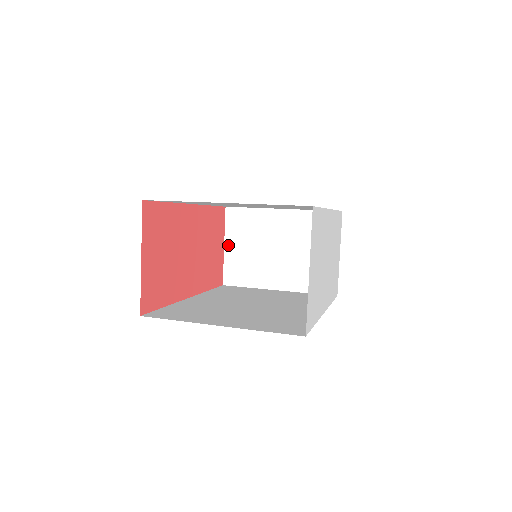
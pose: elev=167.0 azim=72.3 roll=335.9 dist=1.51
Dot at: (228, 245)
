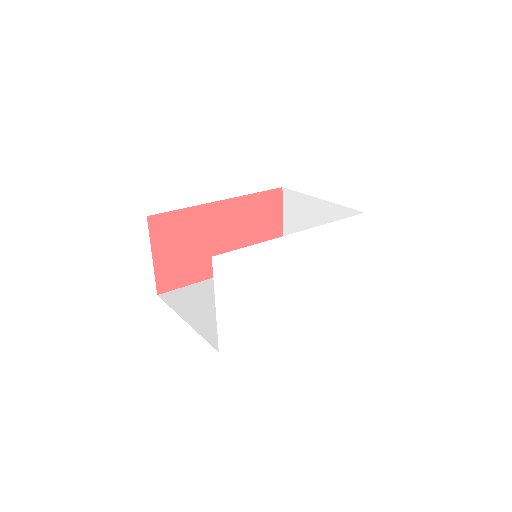
Dot at: (285, 222)
